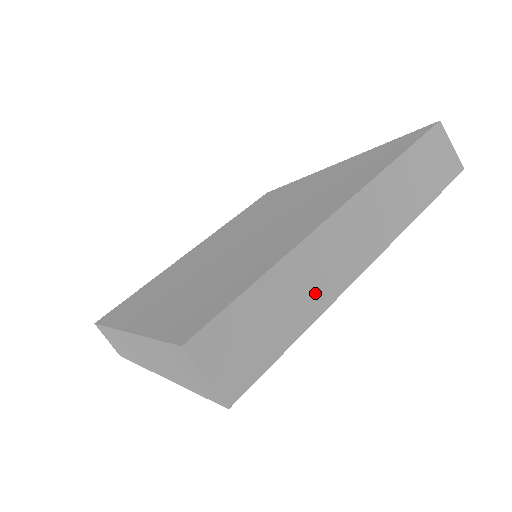
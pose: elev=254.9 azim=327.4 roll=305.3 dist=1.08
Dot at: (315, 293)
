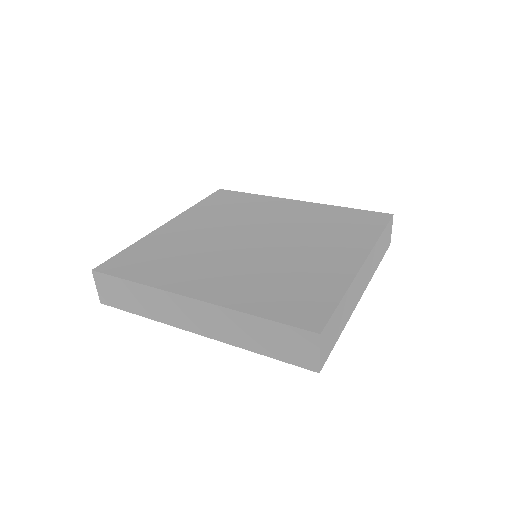
Dot at: (350, 309)
